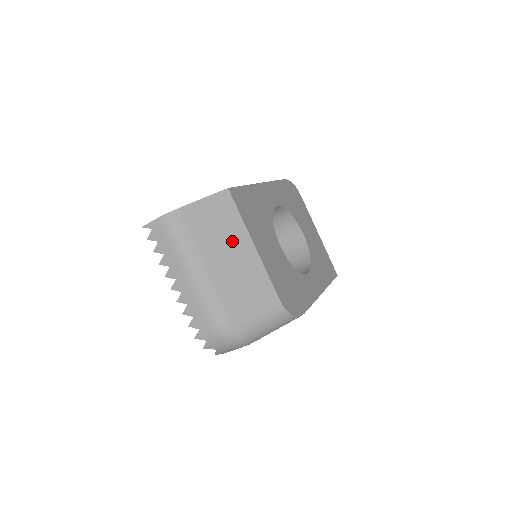
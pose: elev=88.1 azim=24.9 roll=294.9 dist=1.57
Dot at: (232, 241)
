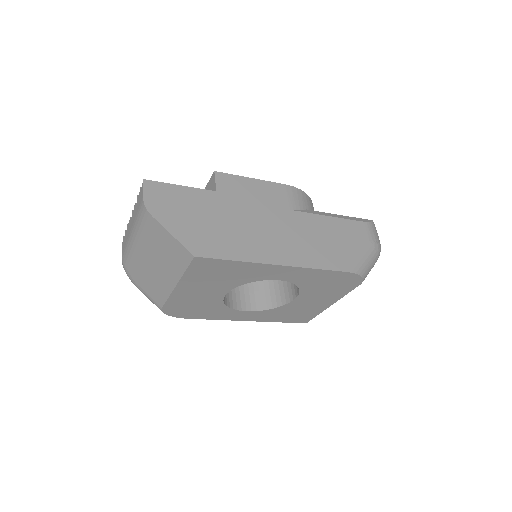
Dot at: (166, 267)
